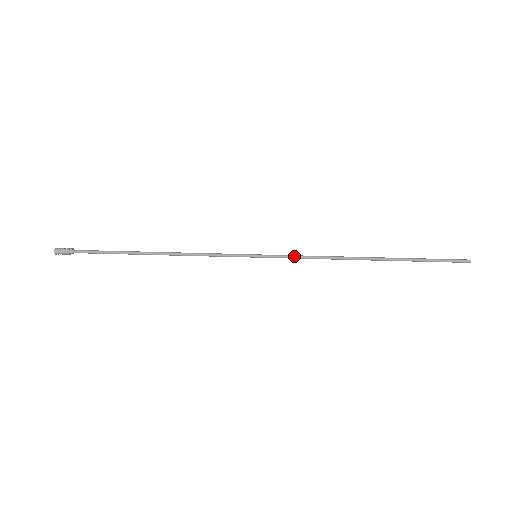
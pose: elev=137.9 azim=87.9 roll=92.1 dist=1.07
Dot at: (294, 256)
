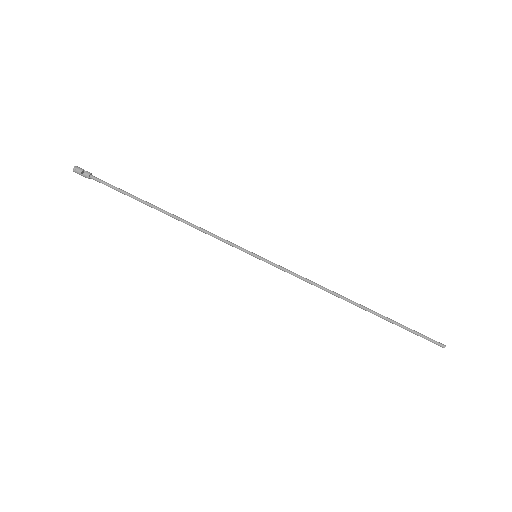
Dot at: occluded
